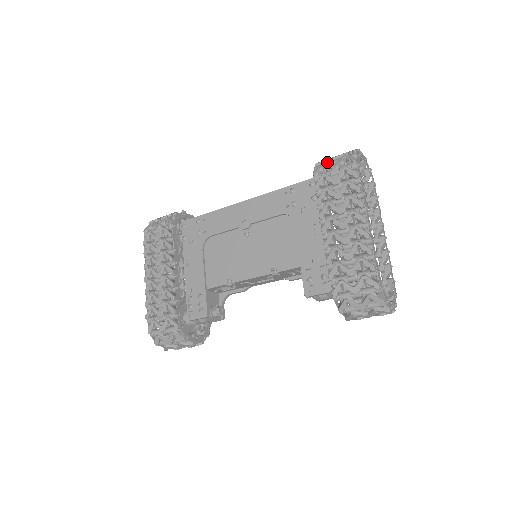
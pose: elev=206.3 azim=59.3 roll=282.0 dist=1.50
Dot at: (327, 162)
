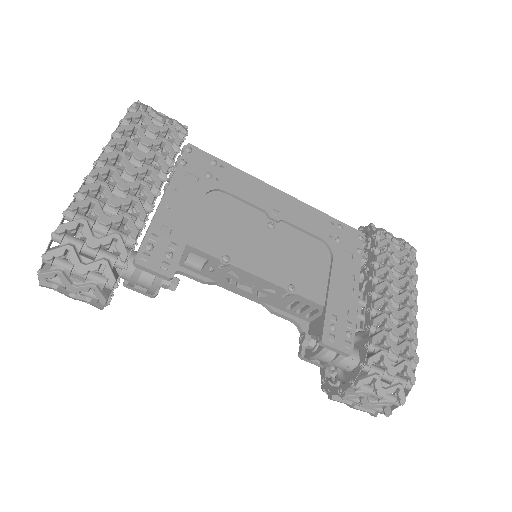
Dot at: occluded
